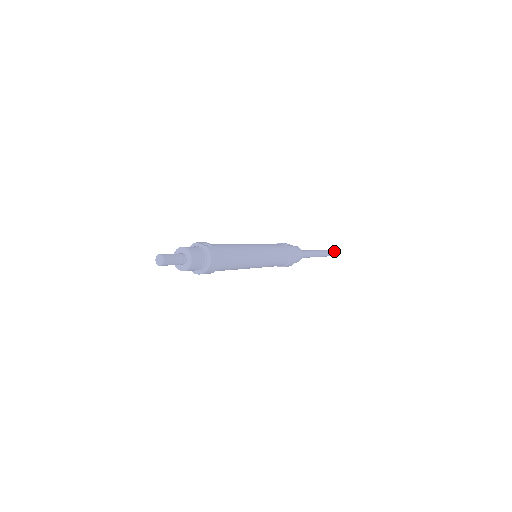
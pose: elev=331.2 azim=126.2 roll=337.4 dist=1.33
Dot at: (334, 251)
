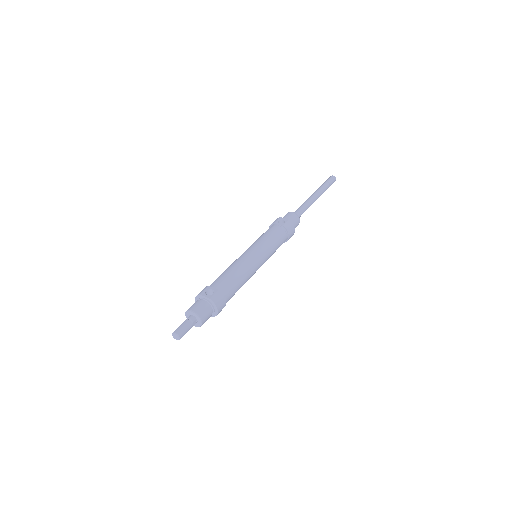
Dot at: (332, 180)
